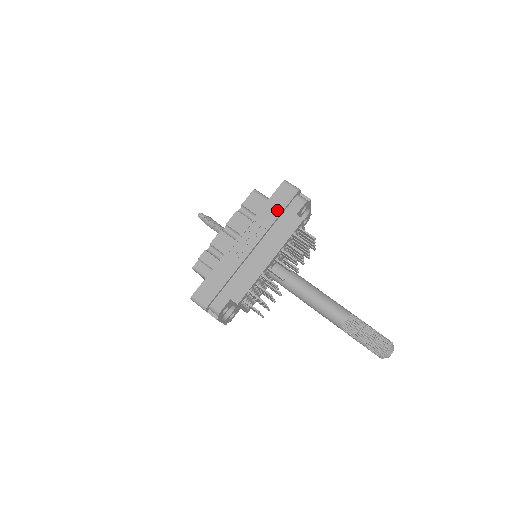
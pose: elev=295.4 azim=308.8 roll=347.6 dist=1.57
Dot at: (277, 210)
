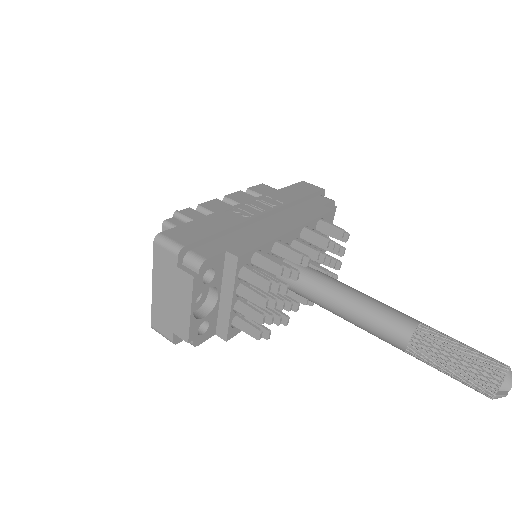
Dot at: (298, 194)
